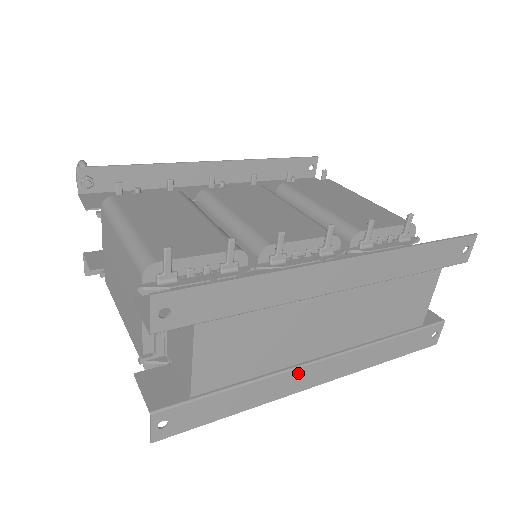
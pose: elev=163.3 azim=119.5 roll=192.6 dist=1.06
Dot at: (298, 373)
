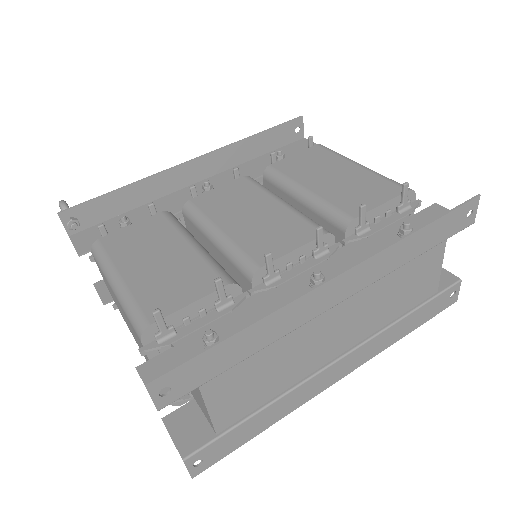
Dot at: (316, 379)
